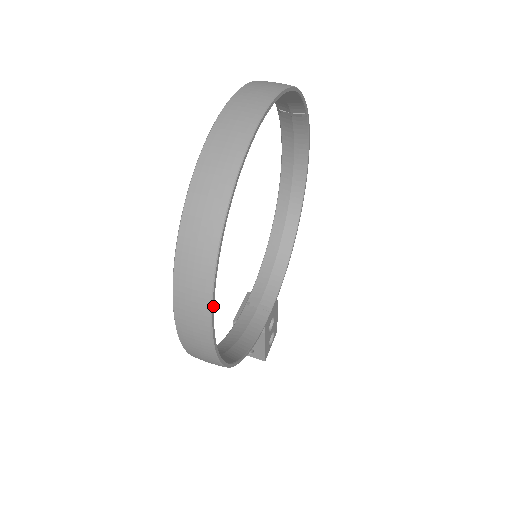
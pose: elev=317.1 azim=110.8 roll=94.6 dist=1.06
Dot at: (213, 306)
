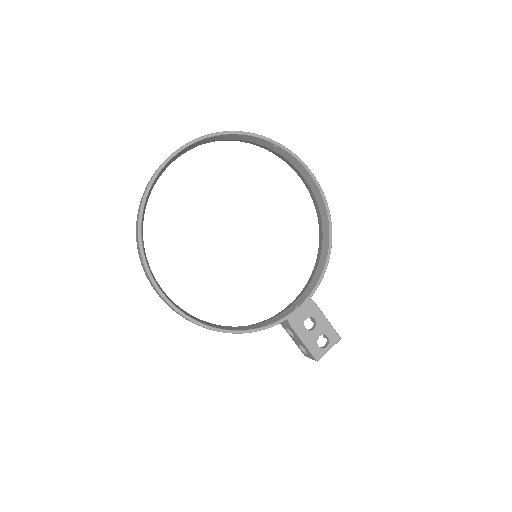
Dot at: (147, 267)
